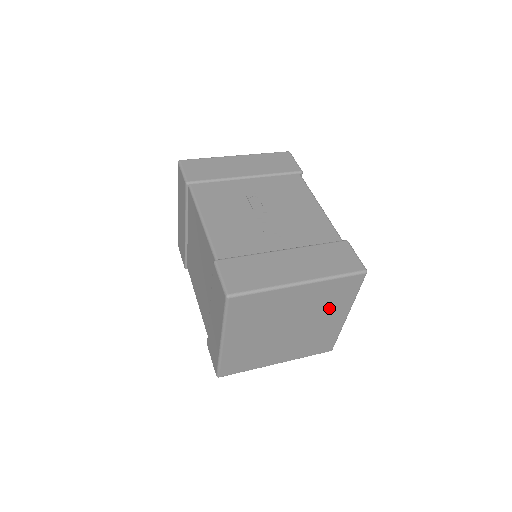
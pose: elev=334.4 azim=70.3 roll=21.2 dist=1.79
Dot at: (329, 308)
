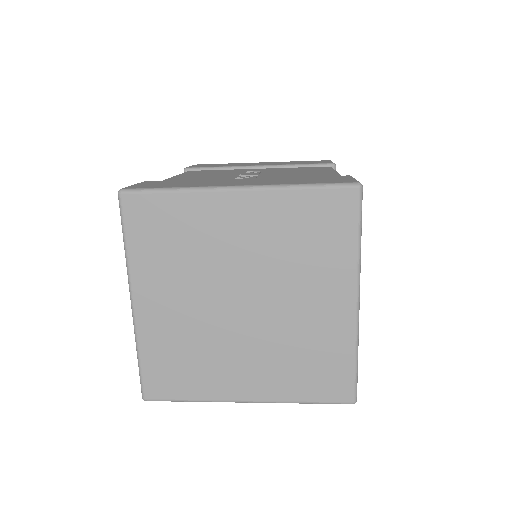
Dot at: (310, 268)
